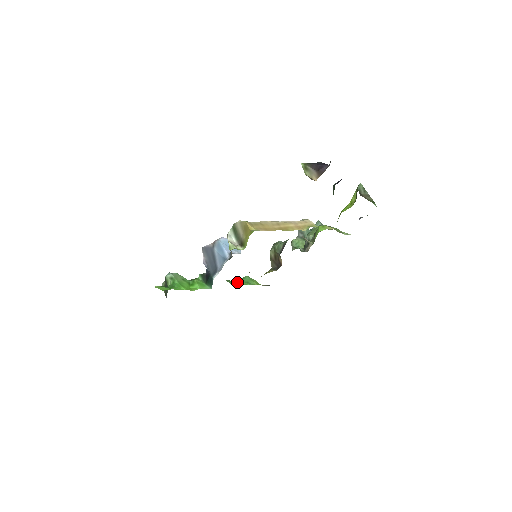
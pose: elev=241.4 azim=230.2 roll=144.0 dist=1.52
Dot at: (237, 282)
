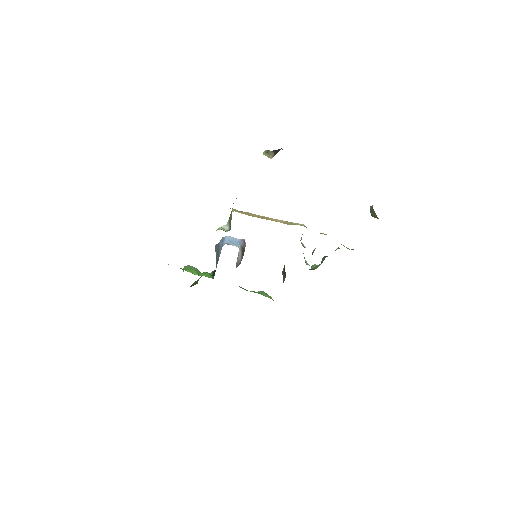
Dot at: occluded
